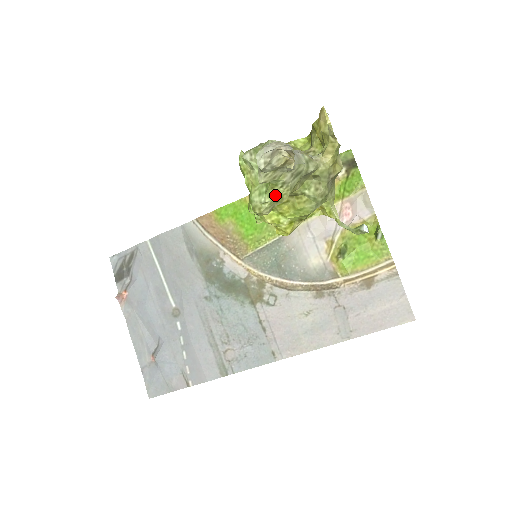
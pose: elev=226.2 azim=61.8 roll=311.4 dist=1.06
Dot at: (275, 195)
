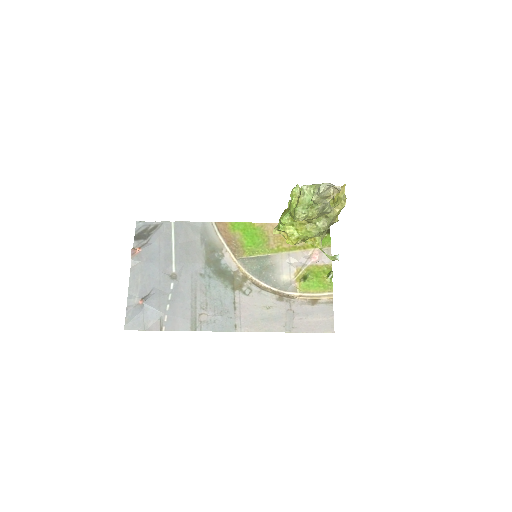
Dot at: (310, 213)
